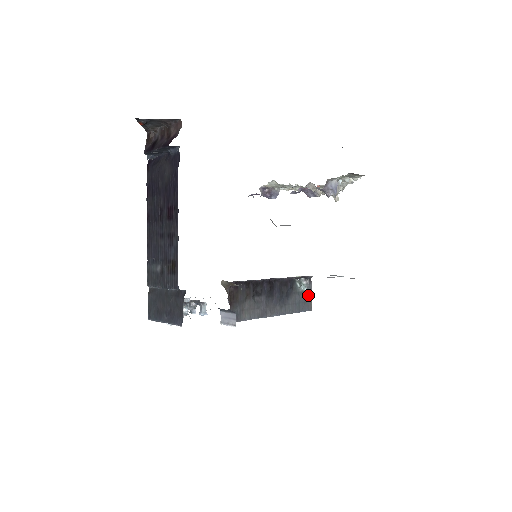
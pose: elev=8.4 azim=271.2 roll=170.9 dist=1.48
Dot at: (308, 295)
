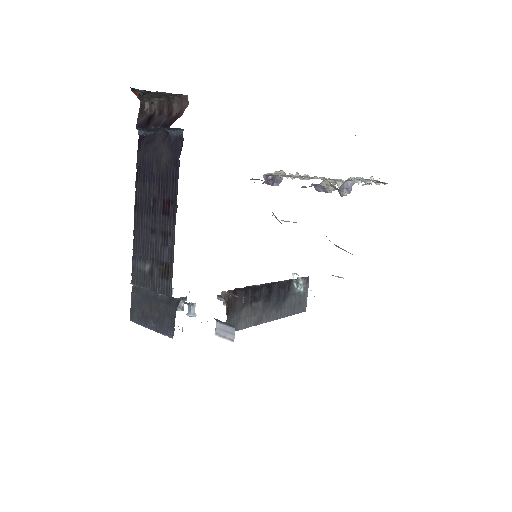
Dot at: (304, 296)
